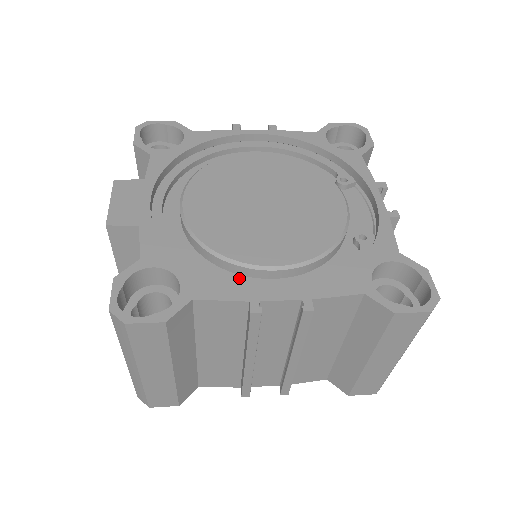
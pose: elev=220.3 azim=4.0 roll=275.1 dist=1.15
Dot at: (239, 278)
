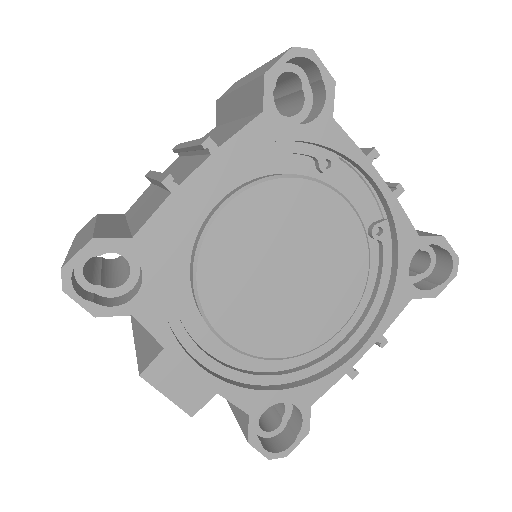
Dot at: occluded
